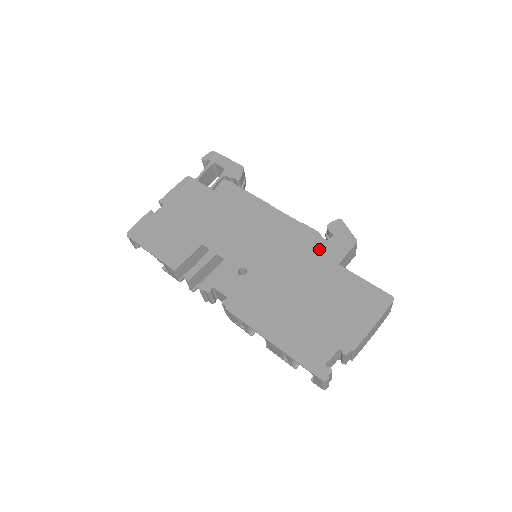
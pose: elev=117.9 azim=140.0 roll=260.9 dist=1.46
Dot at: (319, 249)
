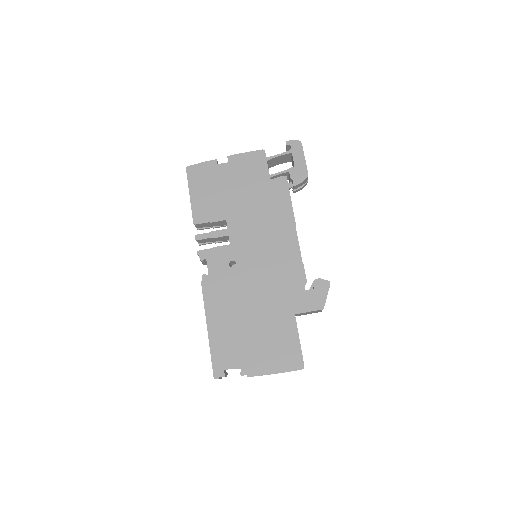
Dot at: (294, 292)
